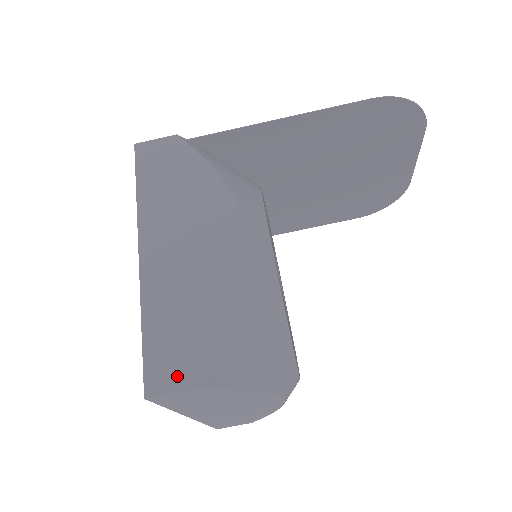
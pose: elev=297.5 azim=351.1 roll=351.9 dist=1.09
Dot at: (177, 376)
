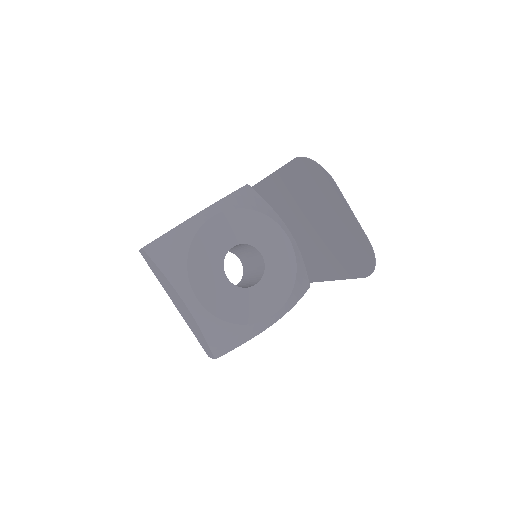
Dot at: occluded
